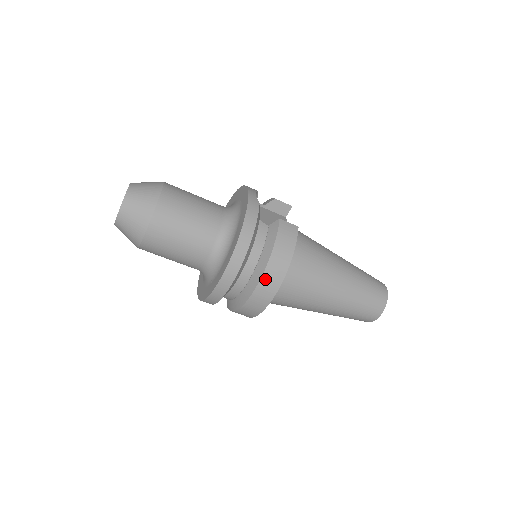
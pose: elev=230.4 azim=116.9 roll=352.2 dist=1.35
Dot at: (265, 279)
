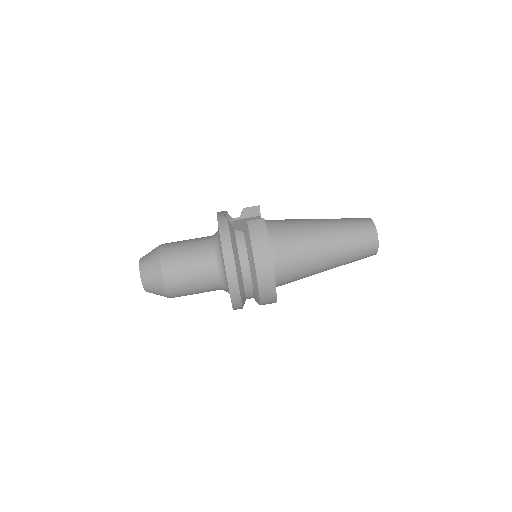
Dot at: (259, 269)
